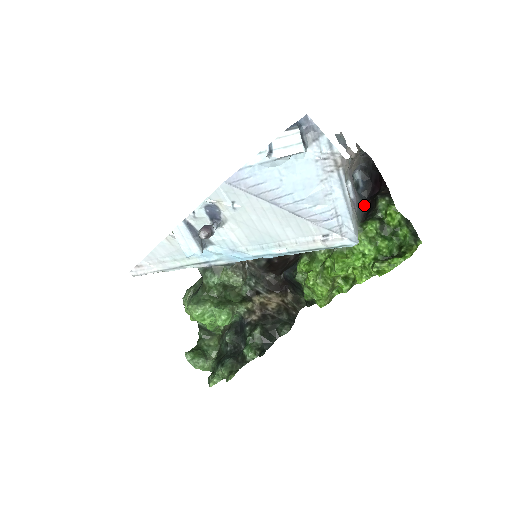
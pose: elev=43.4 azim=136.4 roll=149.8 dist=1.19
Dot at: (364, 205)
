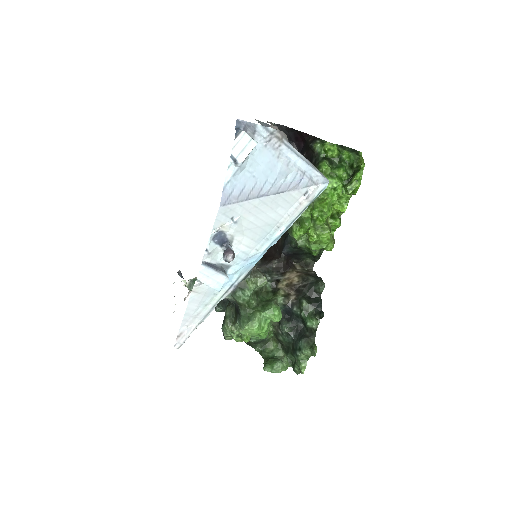
Dot at: occluded
